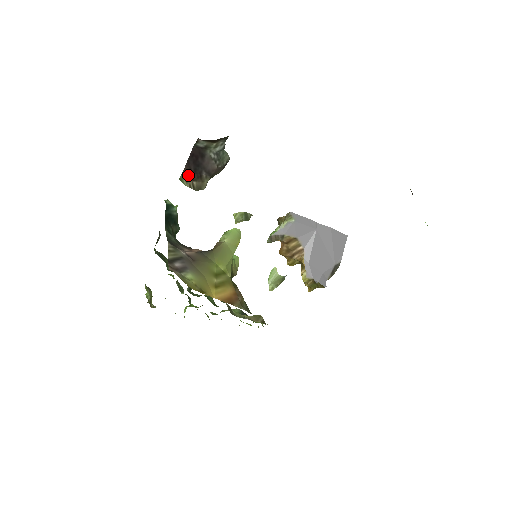
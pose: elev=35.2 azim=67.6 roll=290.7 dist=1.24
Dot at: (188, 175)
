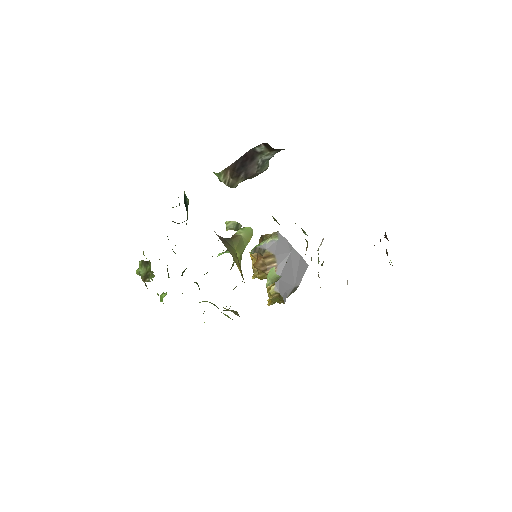
Dot at: (230, 172)
